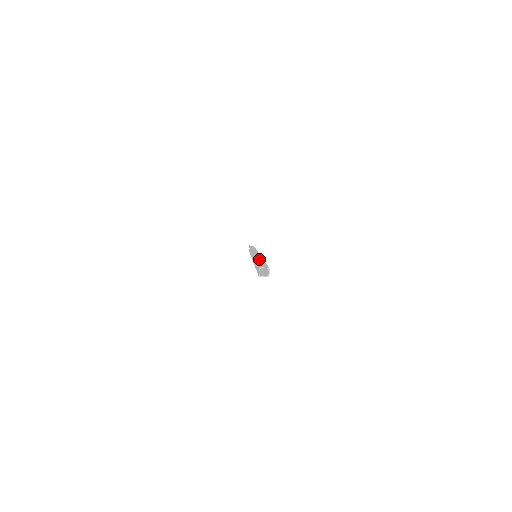
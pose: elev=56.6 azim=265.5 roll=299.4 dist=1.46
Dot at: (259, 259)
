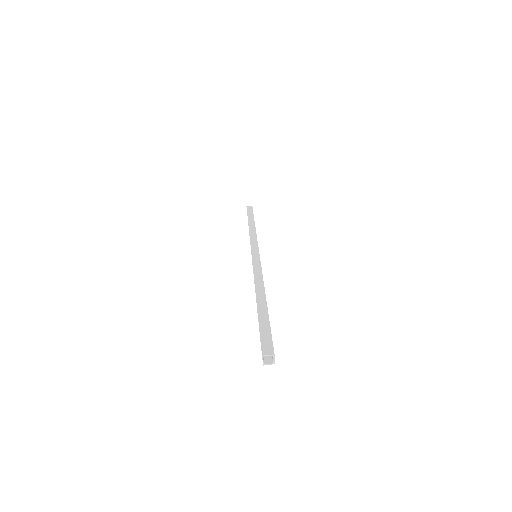
Dot at: (260, 298)
